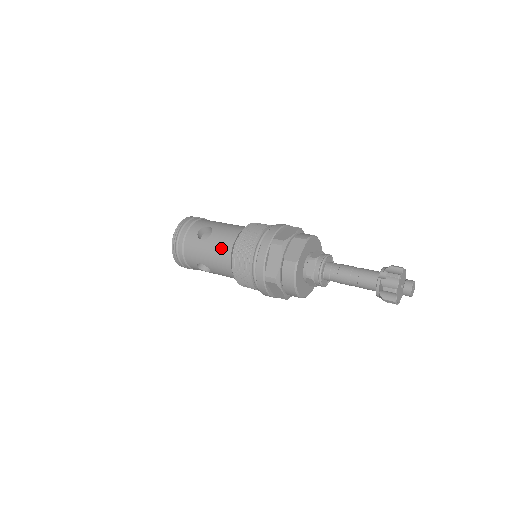
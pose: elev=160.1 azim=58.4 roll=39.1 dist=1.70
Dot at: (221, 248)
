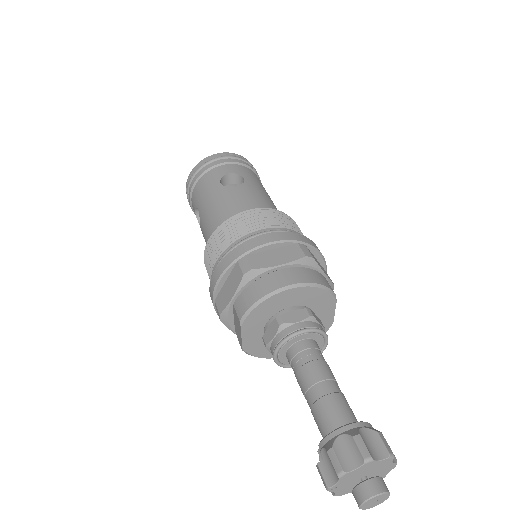
Dot at: occluded
